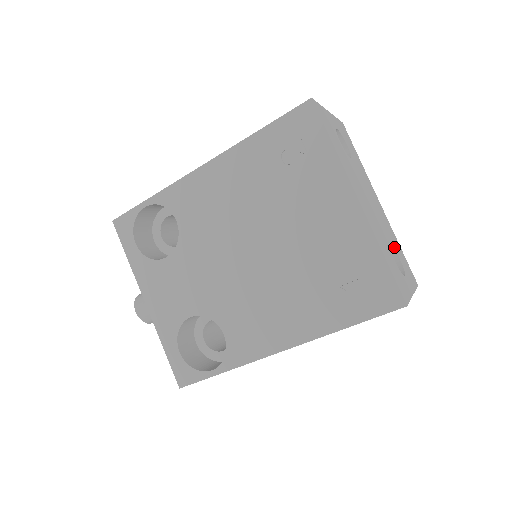
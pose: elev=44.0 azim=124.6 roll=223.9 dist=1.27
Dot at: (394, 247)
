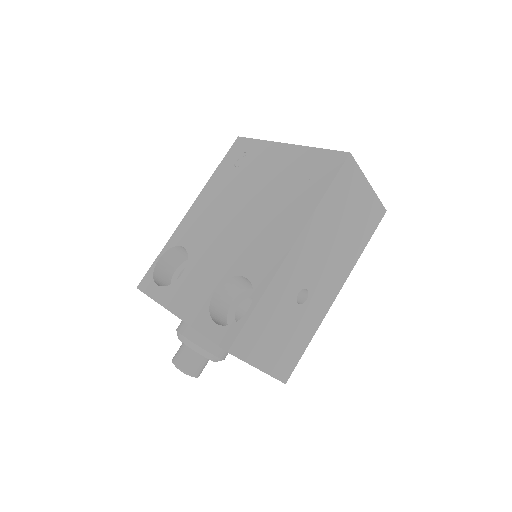
Dot at: occluded
